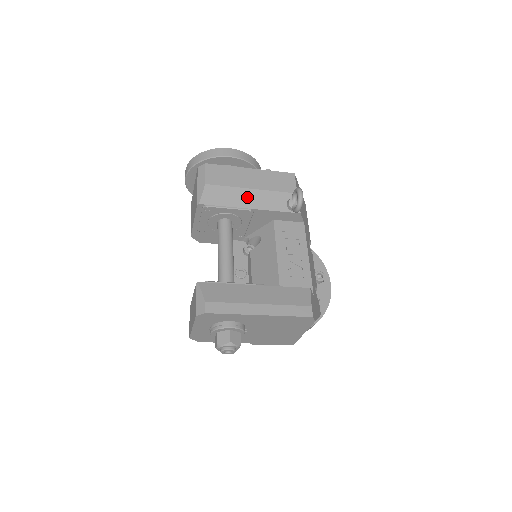
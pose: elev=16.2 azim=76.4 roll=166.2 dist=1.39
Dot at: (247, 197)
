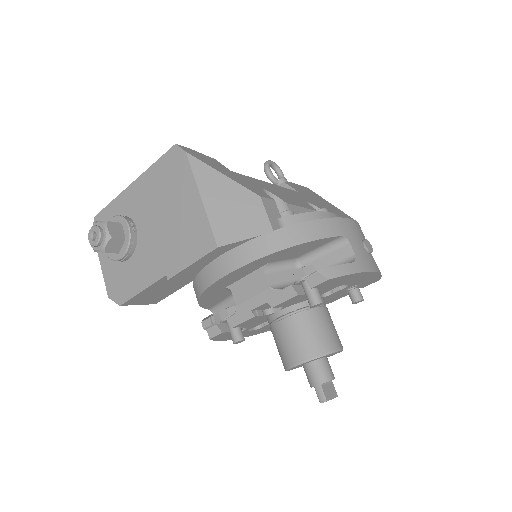
Dot at: occluded
